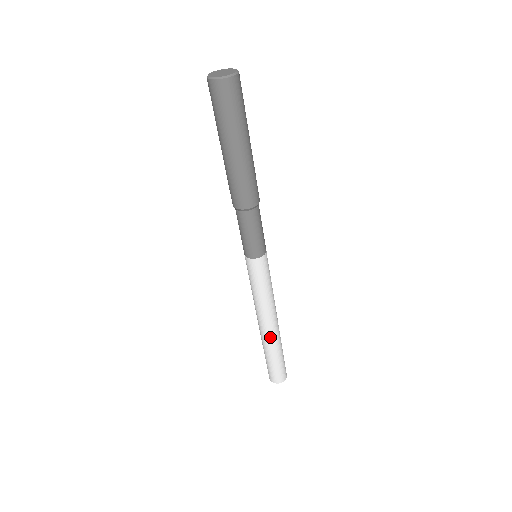
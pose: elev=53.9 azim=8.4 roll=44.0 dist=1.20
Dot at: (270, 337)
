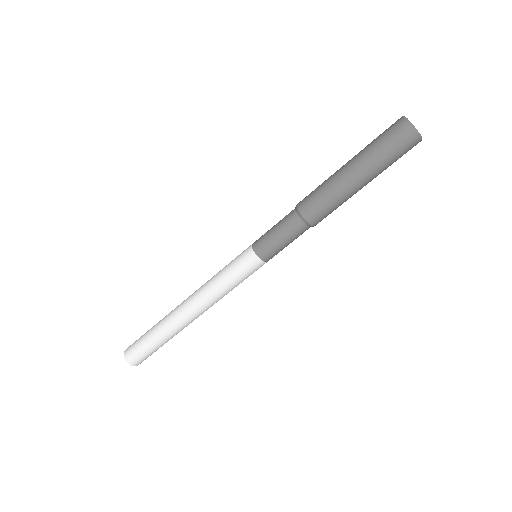
Dot at: (186, 325)
